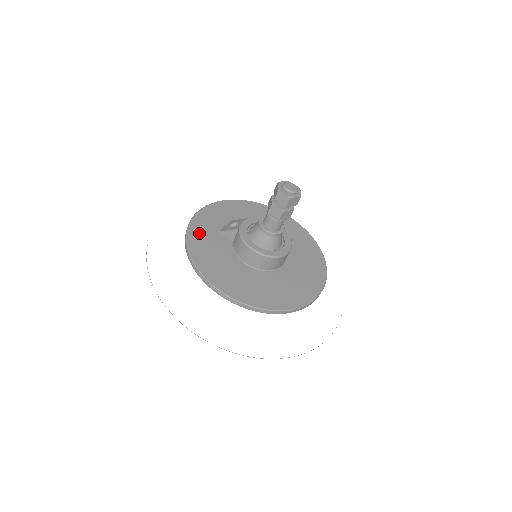
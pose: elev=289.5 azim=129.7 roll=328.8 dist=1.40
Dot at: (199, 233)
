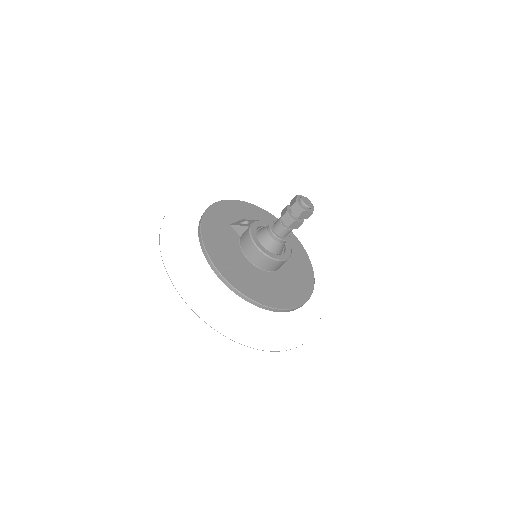
Dot at: (213, 220)
